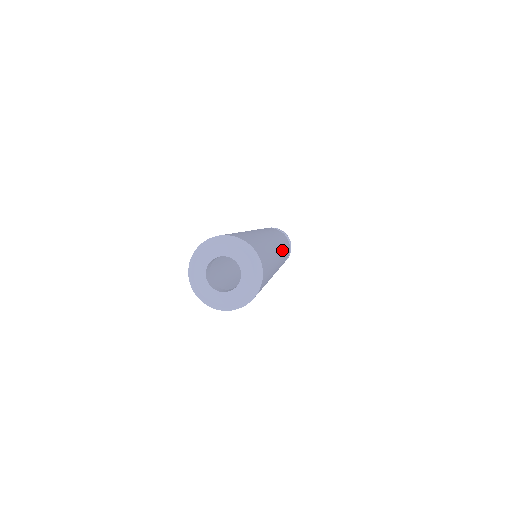
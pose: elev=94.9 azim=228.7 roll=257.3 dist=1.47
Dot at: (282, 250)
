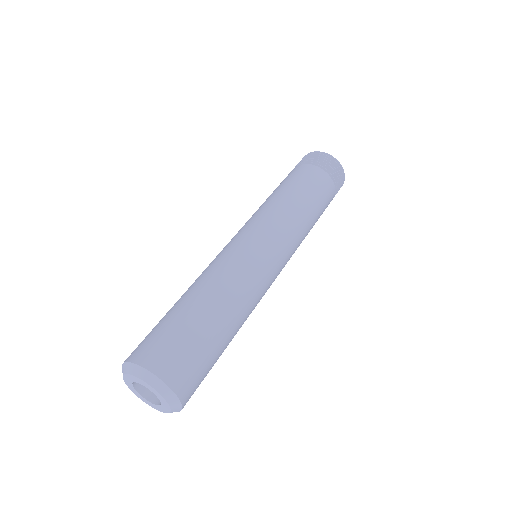
Dot at: (288, 255)
